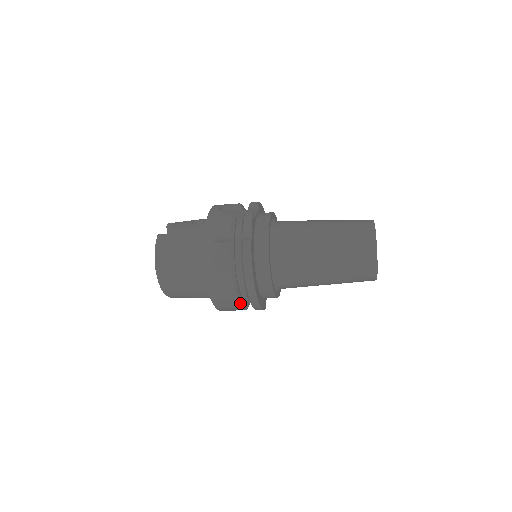
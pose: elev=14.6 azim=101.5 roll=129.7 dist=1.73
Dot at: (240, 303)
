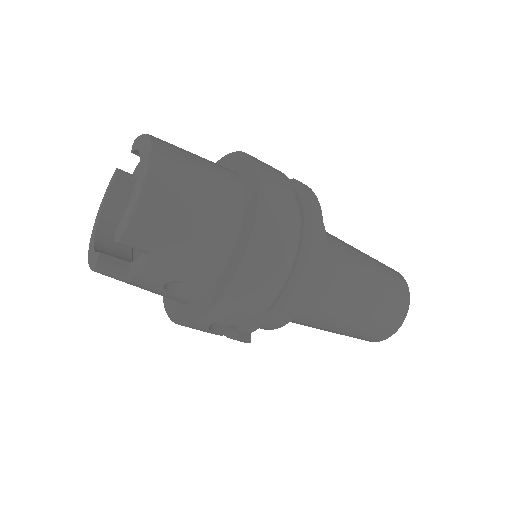
Dot at: (288, 255)
